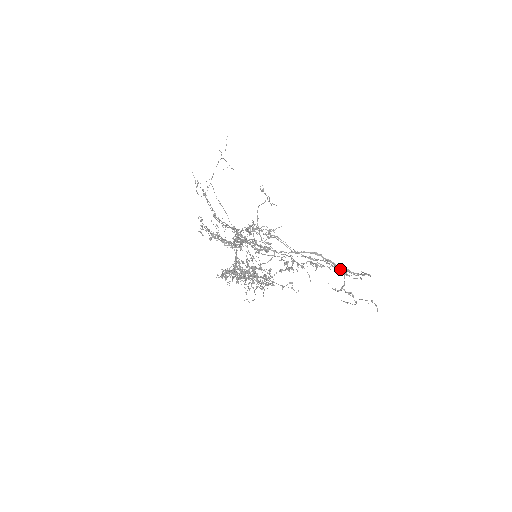
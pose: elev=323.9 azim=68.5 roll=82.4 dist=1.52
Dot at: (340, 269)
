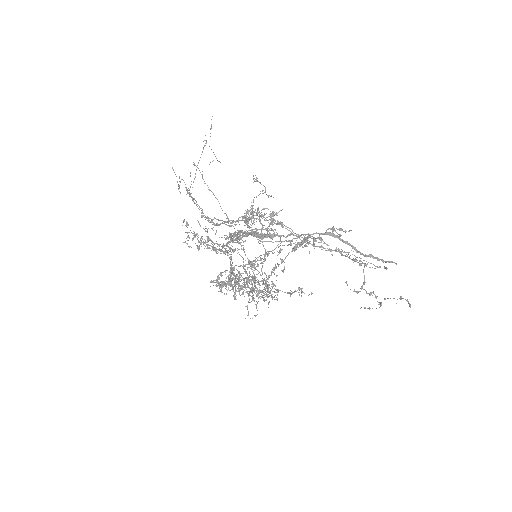
Dot at: (361, 254)
